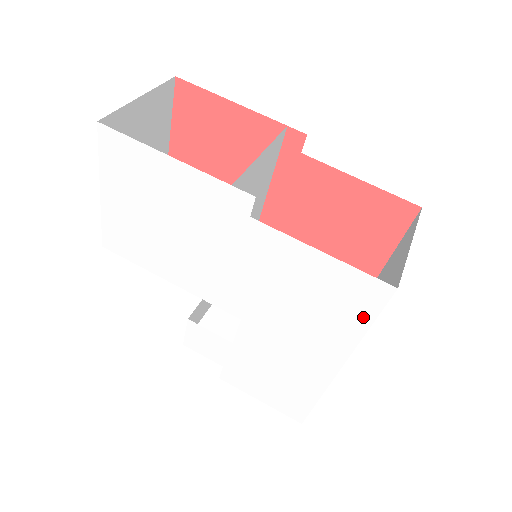
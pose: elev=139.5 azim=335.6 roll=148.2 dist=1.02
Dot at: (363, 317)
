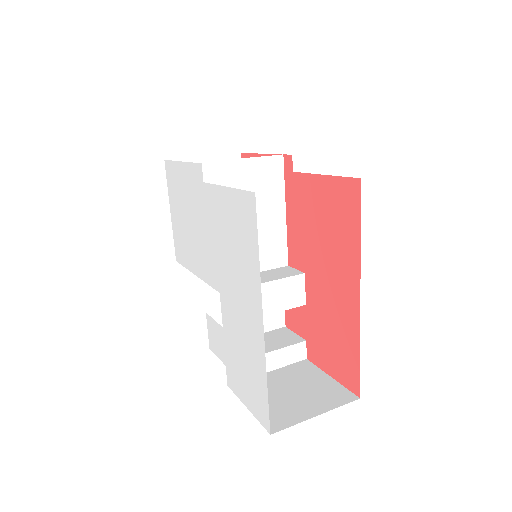
Dot at: (253, 240)
